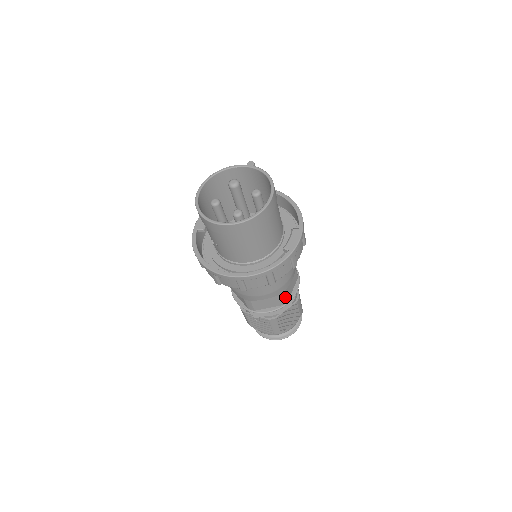
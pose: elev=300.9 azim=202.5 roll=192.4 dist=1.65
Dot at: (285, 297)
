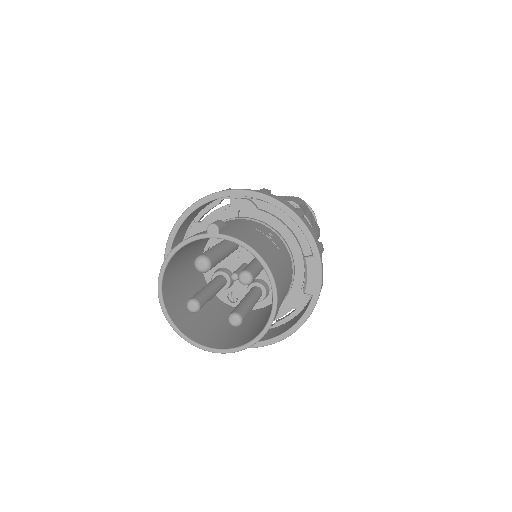
Dot at: occluded
